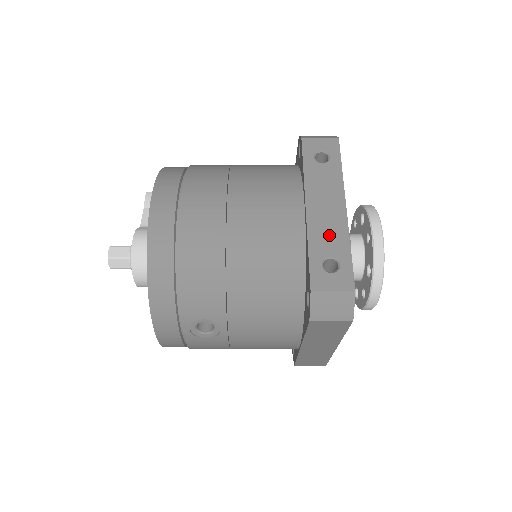
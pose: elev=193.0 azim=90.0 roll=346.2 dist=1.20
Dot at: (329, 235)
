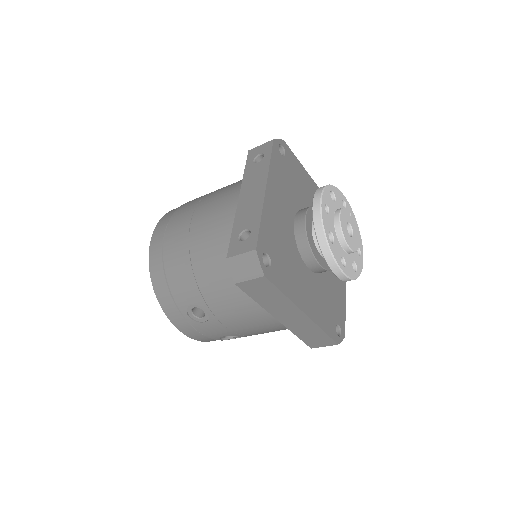
Dot at: (248, 214)
